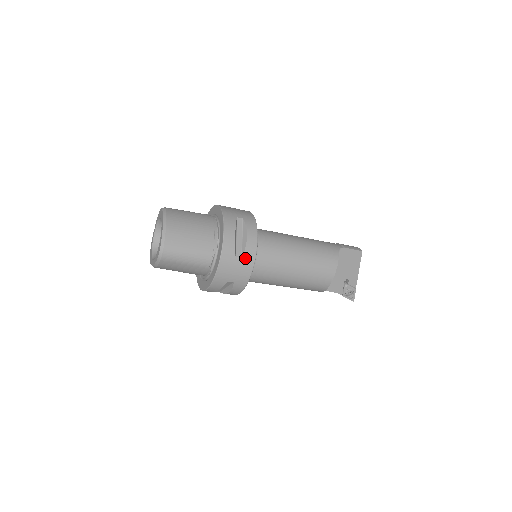
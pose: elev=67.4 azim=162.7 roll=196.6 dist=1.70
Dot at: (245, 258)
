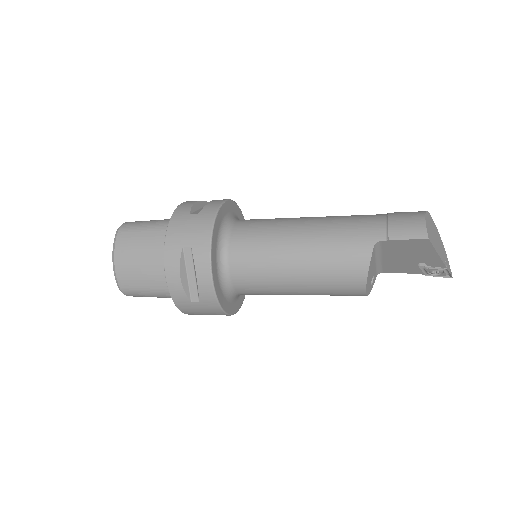
Dot at: (204, 302)
